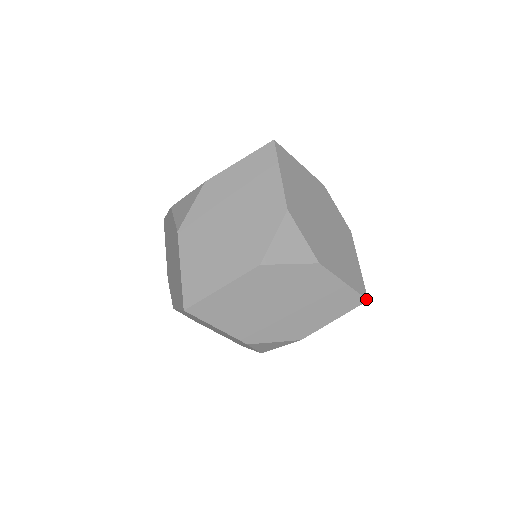
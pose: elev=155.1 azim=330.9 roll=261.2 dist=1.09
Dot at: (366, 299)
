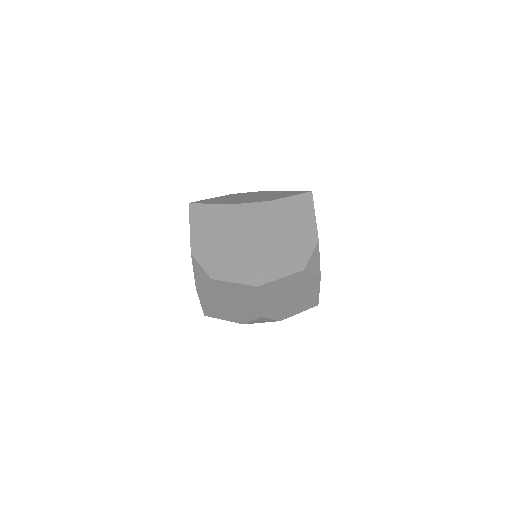
Dot at: (310, 192)
